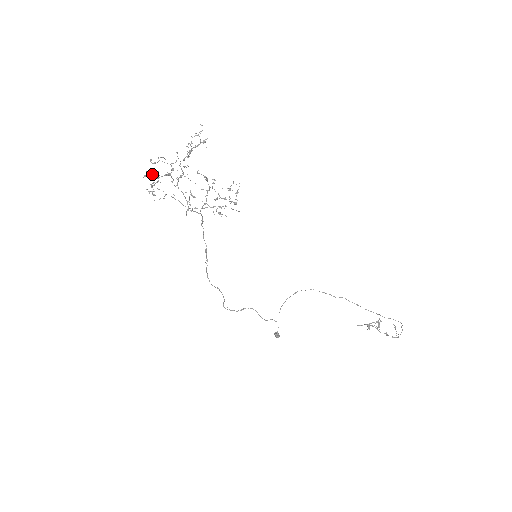
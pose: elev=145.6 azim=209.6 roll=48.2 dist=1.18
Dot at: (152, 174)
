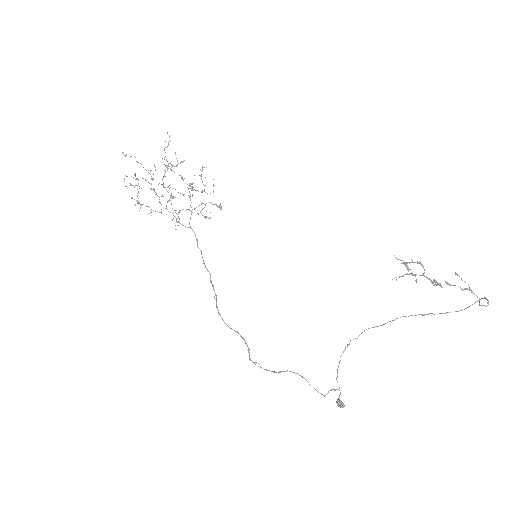
Dot at: (131, 176)
